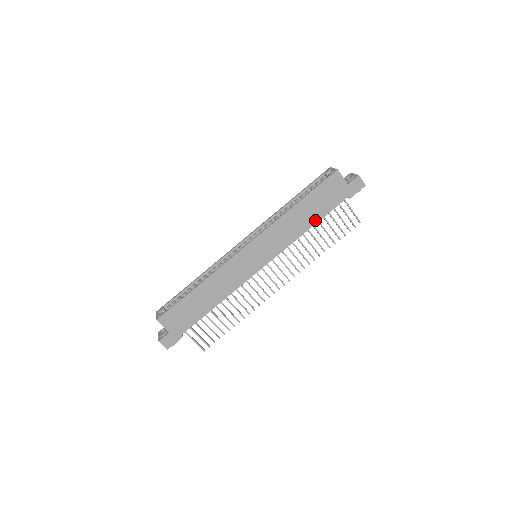
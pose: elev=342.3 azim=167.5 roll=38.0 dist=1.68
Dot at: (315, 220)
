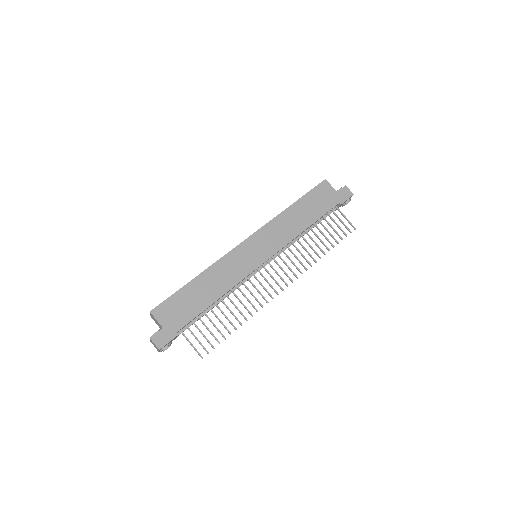
Dot at: (311, 221)
